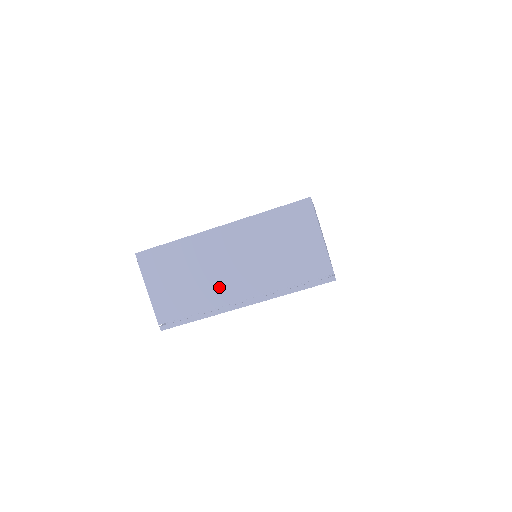
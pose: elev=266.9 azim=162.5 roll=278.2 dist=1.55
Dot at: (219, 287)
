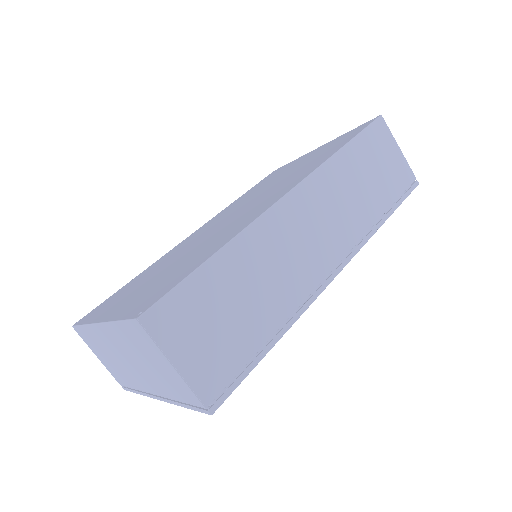
Dot at: (132, 376)
